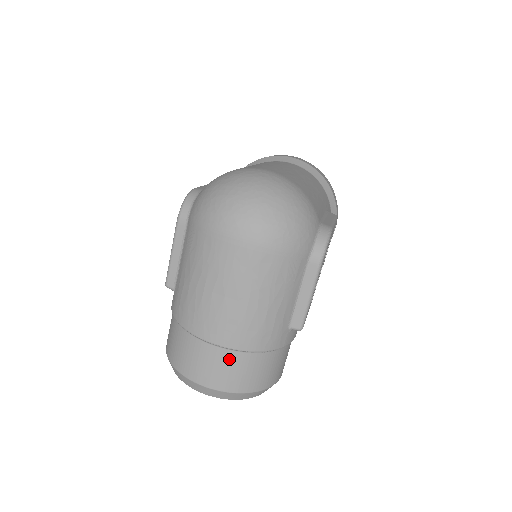
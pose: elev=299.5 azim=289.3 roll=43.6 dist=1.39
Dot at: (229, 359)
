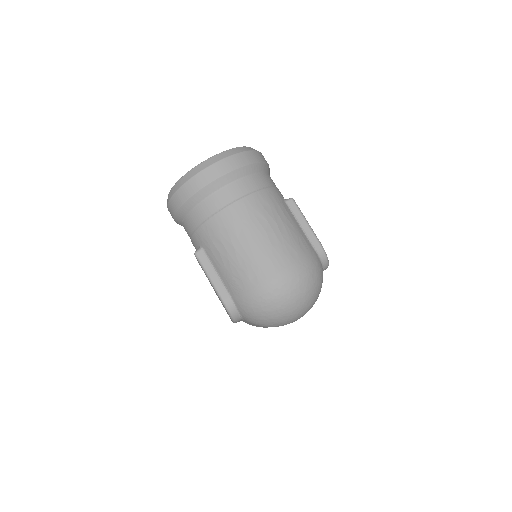
Dot at: occluded
